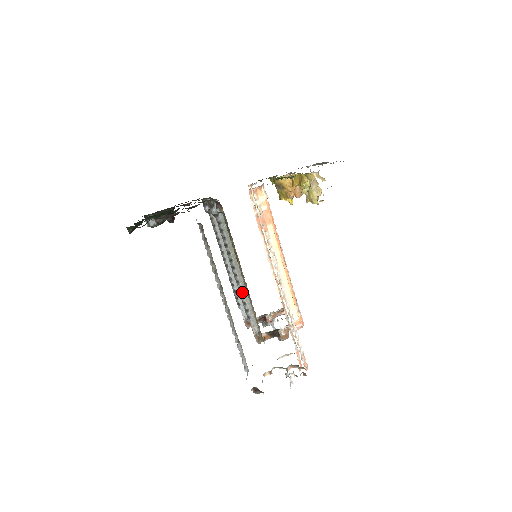
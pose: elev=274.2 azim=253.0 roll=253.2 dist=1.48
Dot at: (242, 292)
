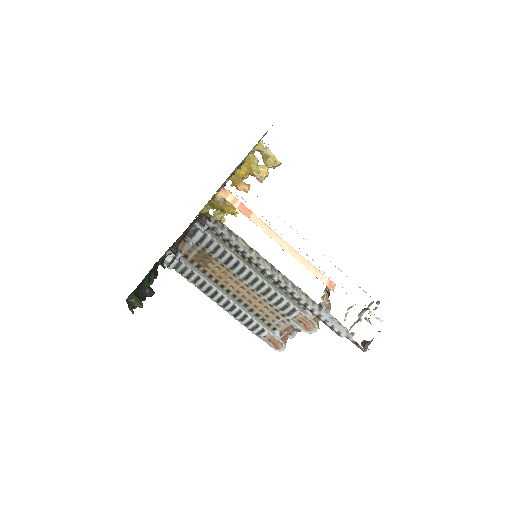
Dot at: (273, 289)
